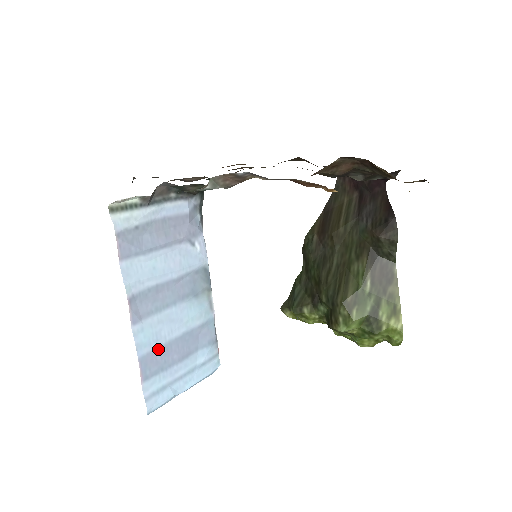
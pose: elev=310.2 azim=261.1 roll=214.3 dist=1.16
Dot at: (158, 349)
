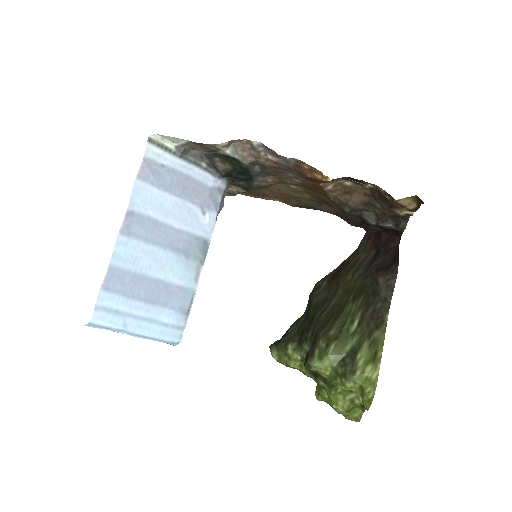
Dot at: (130, 273)
